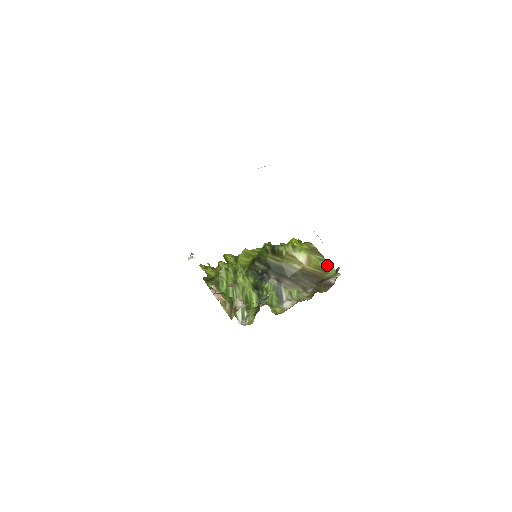
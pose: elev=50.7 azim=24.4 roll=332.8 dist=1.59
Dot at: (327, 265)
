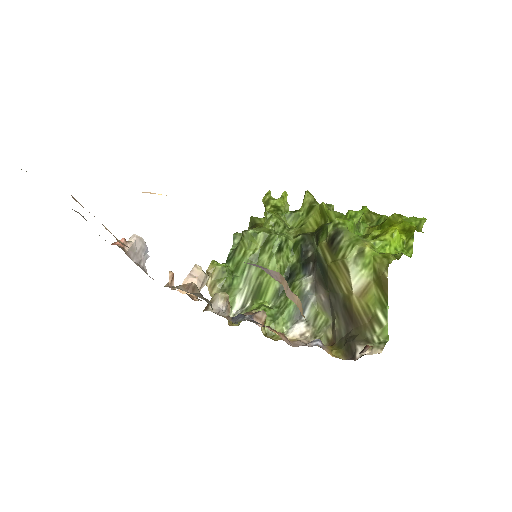
Dot at: (382, 319)
